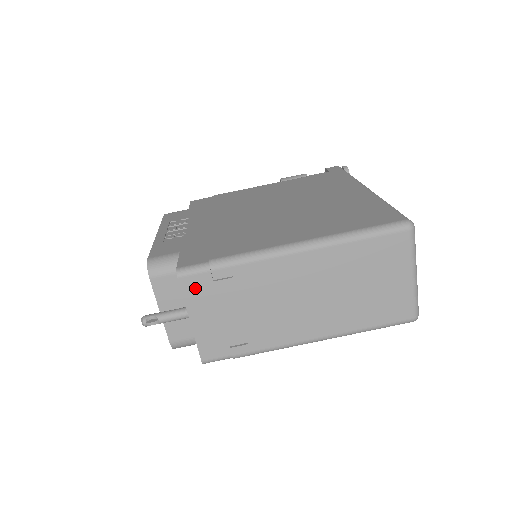
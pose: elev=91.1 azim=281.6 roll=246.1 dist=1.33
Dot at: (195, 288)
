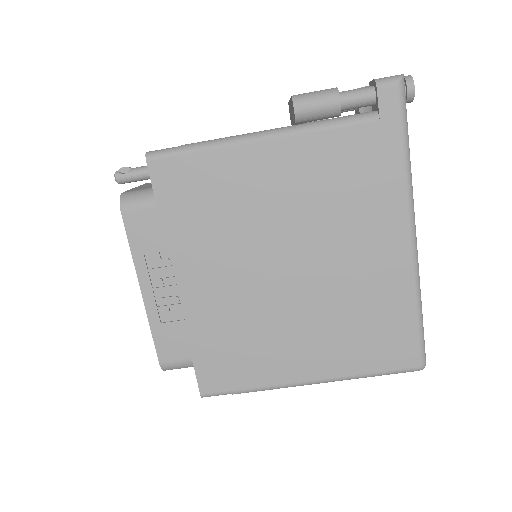
Dot at: occluded
